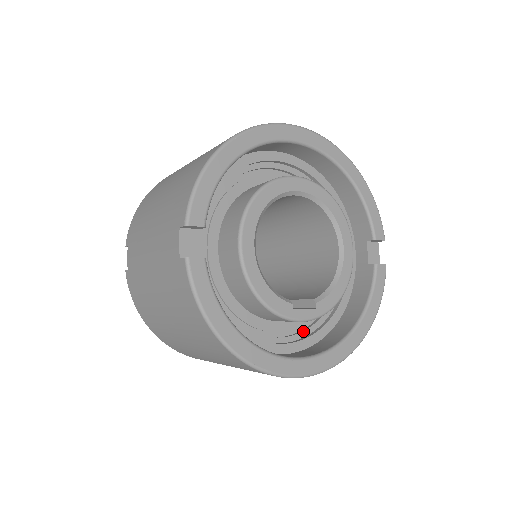
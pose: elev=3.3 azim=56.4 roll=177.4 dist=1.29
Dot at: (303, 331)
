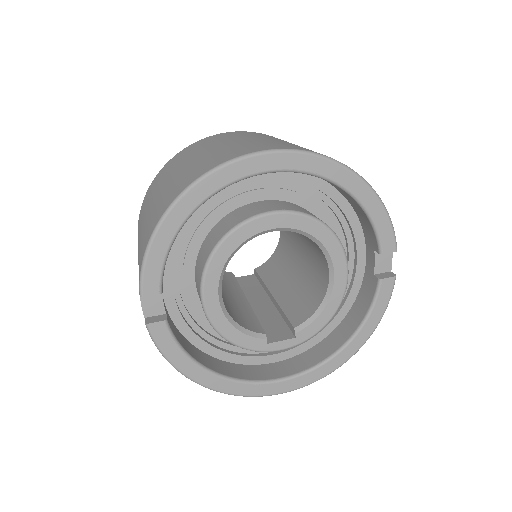
Dot at: occluded
